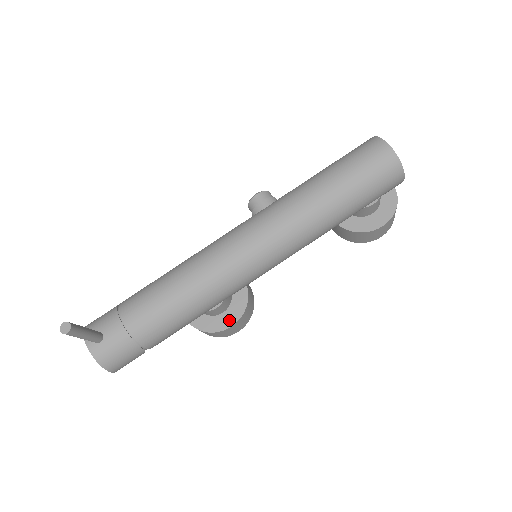
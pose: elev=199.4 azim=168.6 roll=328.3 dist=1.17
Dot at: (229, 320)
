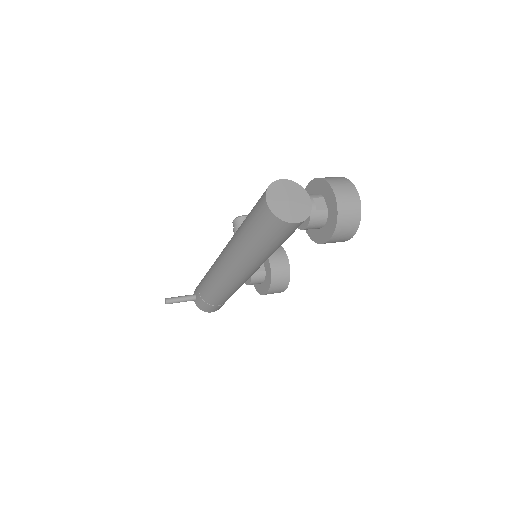
Dot at: (265, 289)
